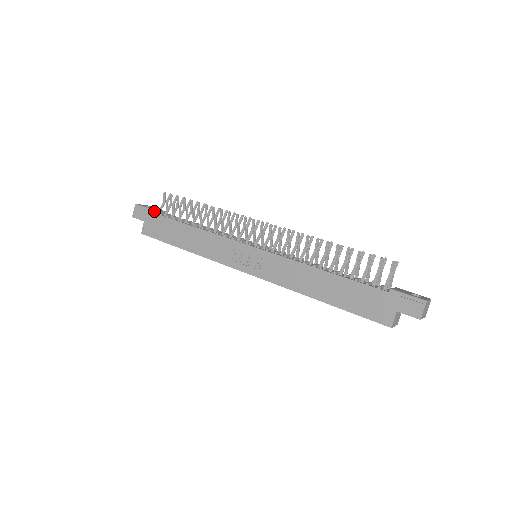
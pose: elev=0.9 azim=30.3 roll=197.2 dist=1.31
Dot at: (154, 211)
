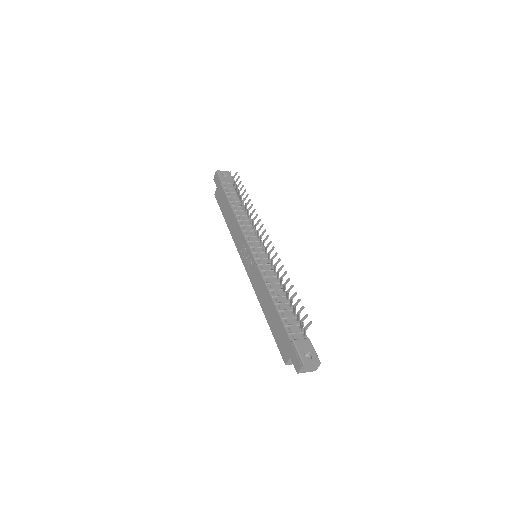
Dot at: (222, 183)
